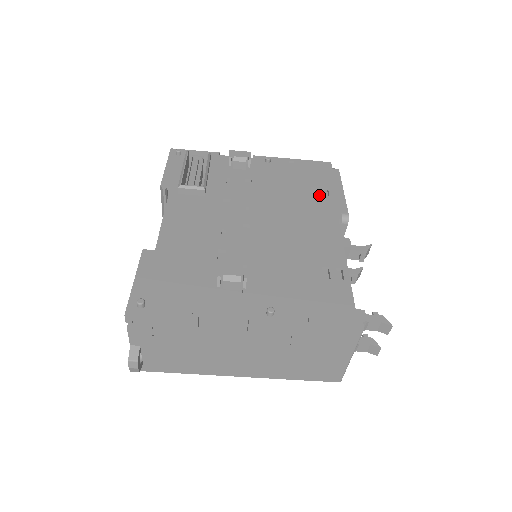
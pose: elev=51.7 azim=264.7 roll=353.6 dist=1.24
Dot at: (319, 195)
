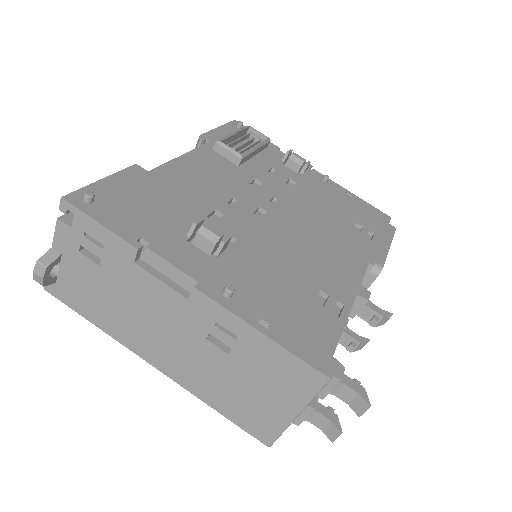
Dot at: (361, 233)
